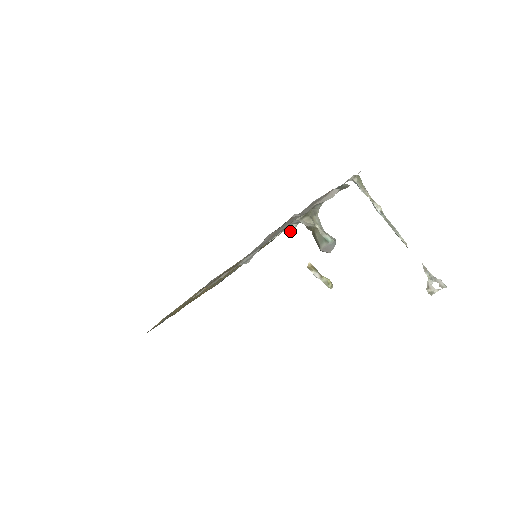
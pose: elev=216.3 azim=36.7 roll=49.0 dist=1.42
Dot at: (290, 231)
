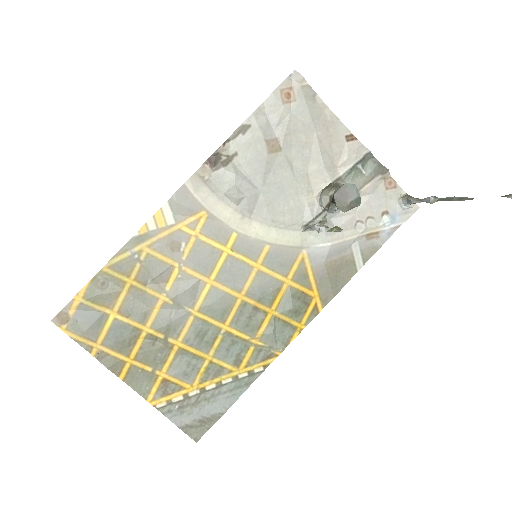
Dot at: (309, 227)
